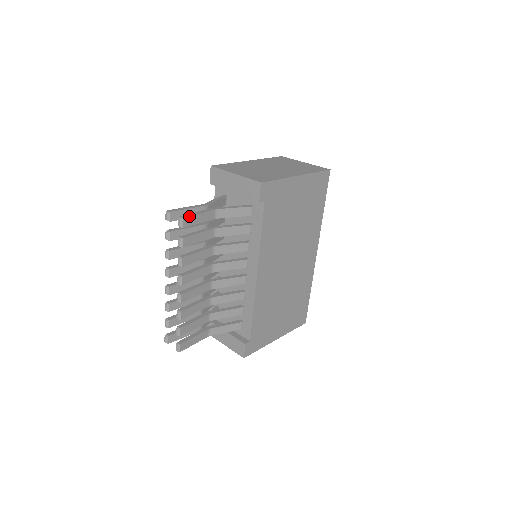
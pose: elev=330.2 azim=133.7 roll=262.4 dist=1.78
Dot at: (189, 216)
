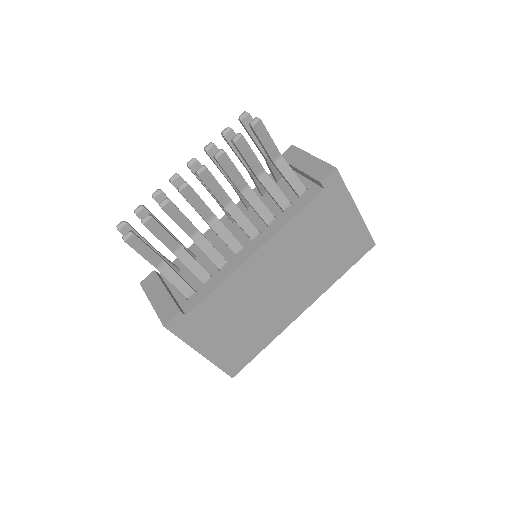
Dot at: occluded
